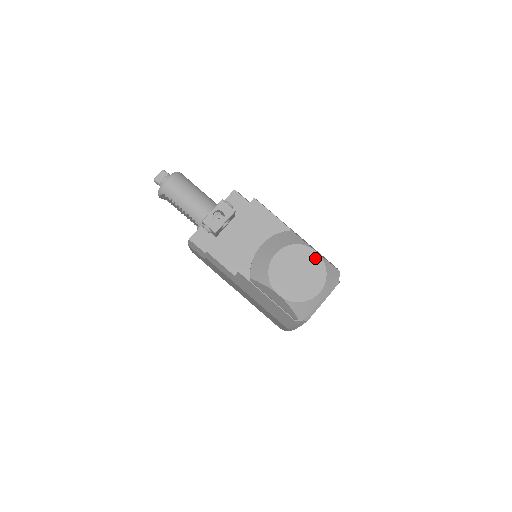
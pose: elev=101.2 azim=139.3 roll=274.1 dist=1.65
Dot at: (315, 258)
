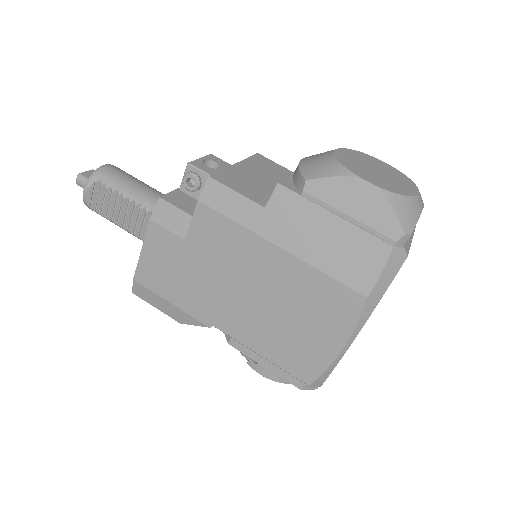
Dot at: (387, 166)
